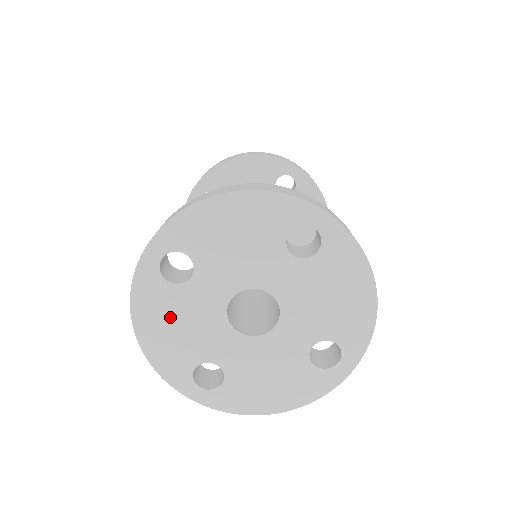
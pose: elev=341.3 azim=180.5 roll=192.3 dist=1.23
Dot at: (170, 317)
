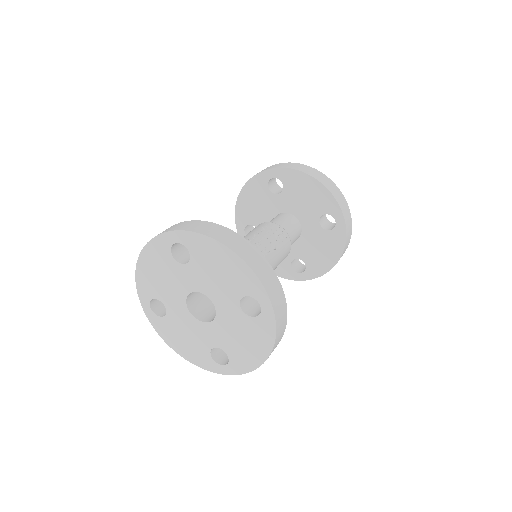
Dot at: (178, 335)
